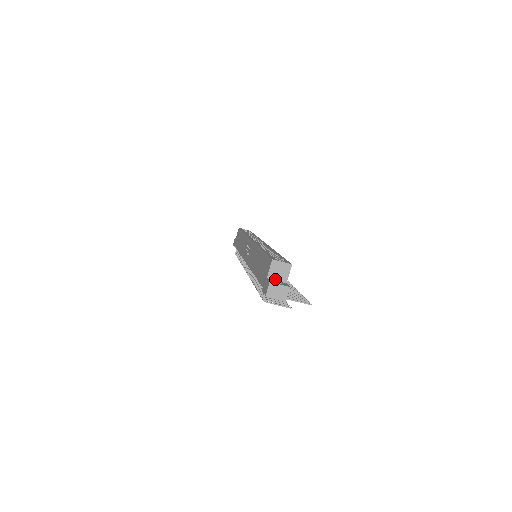
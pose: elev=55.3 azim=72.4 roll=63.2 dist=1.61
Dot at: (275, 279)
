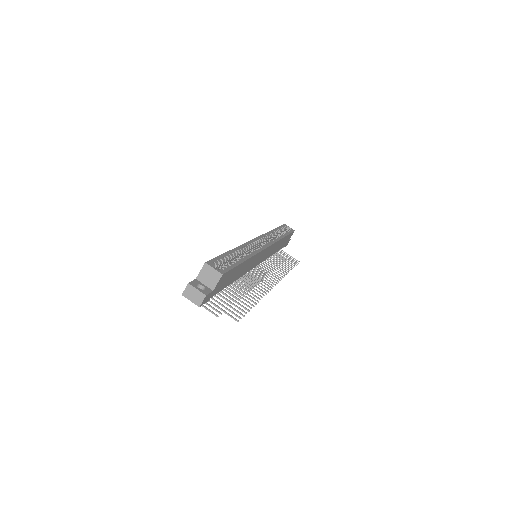
Dot at: (203, 283)
